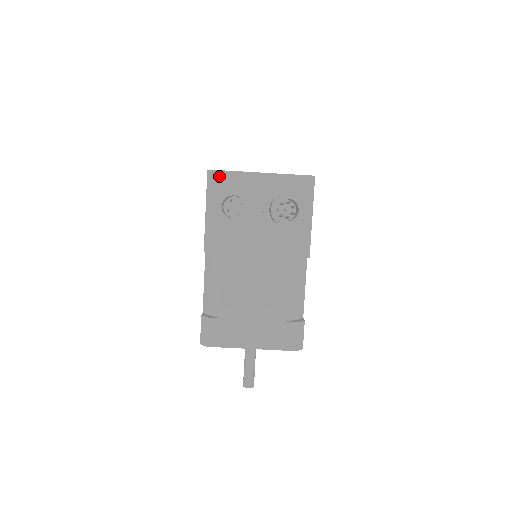
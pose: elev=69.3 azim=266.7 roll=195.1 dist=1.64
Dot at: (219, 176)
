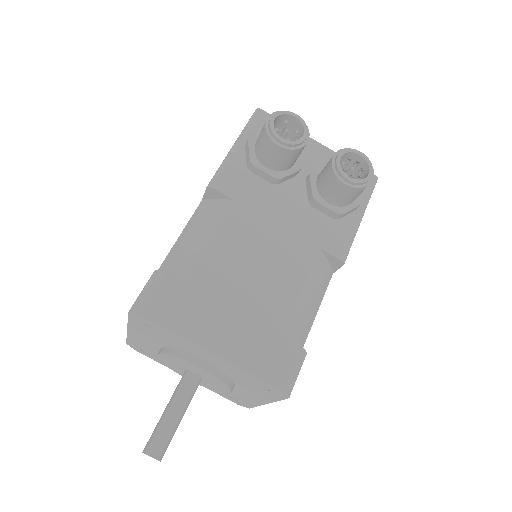
Dot at: occluded
